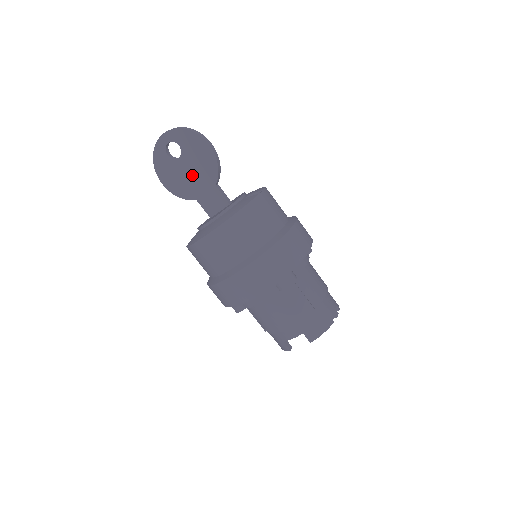
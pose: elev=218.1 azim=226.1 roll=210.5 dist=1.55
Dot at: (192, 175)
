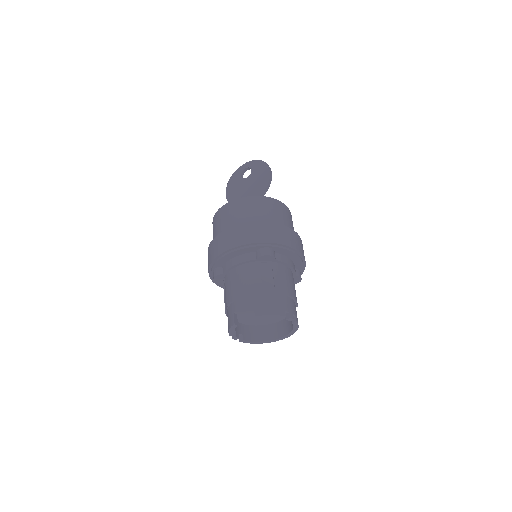
Dot at: (248, 189)
